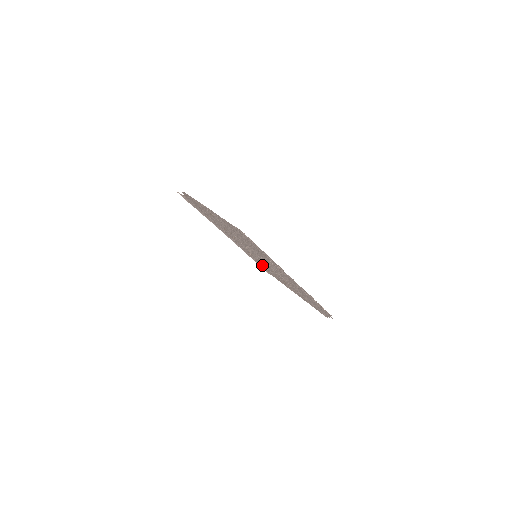
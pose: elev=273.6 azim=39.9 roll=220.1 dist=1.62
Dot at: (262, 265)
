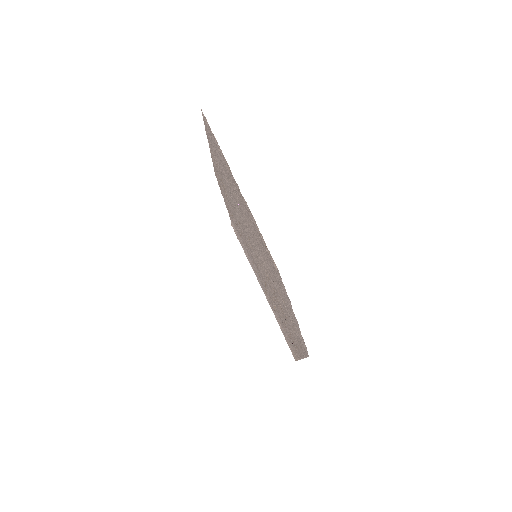
Dot at: (280, 319)
